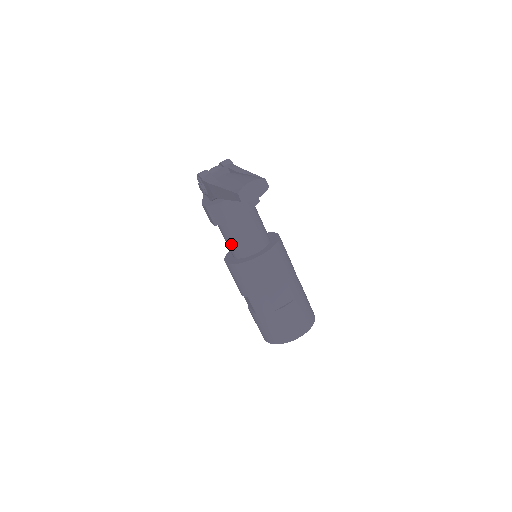
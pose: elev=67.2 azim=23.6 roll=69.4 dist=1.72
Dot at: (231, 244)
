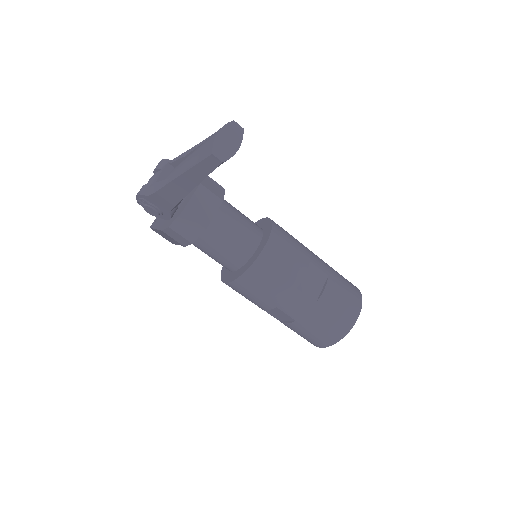
Dot at: (222, 256)
